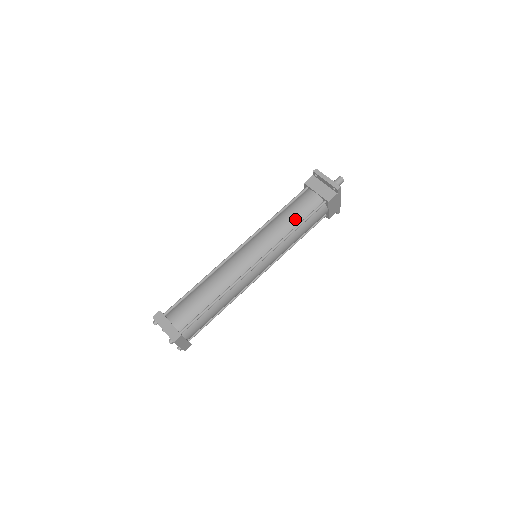
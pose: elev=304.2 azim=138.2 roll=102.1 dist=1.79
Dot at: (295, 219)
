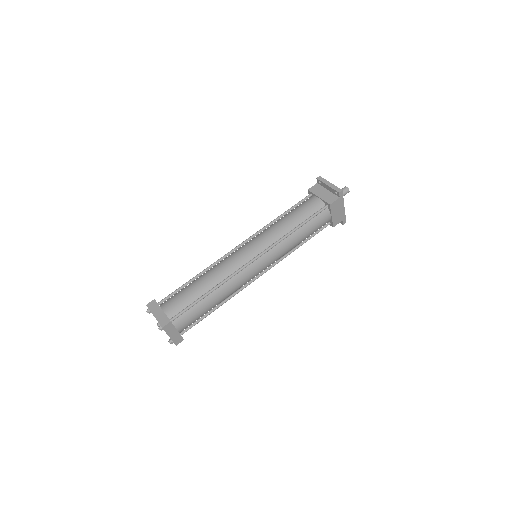
Dot at: (296, 220)
